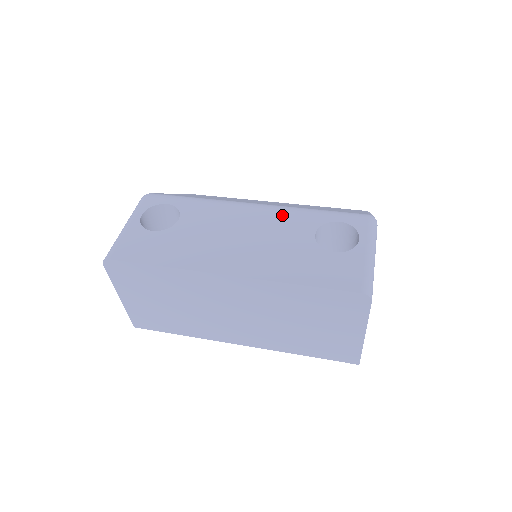
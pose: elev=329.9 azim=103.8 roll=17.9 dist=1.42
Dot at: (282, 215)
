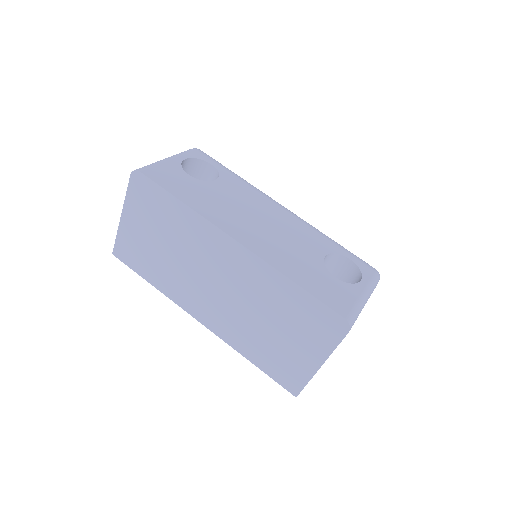
Dot at: (304, 227)
